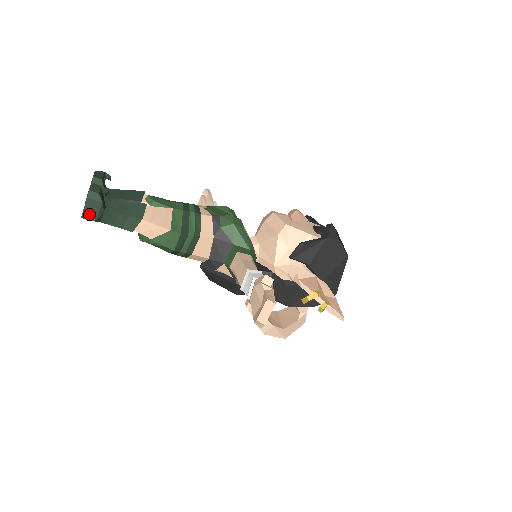
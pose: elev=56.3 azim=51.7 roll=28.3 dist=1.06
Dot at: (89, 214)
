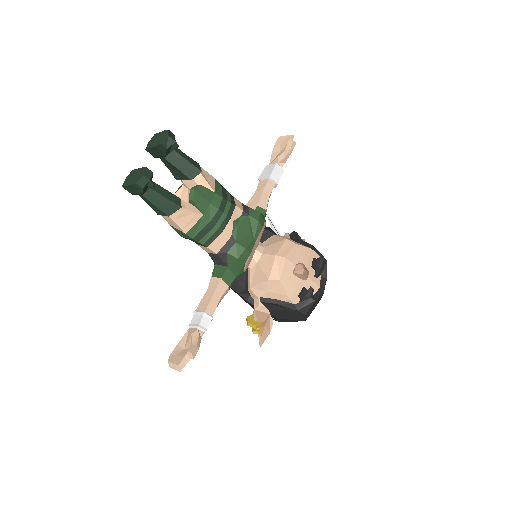
Dot at: (129, 189)
